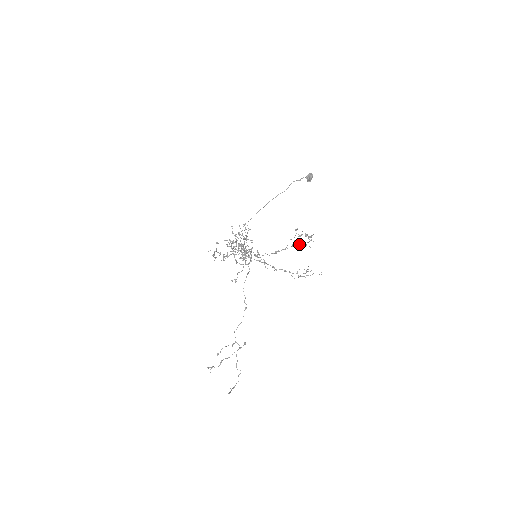
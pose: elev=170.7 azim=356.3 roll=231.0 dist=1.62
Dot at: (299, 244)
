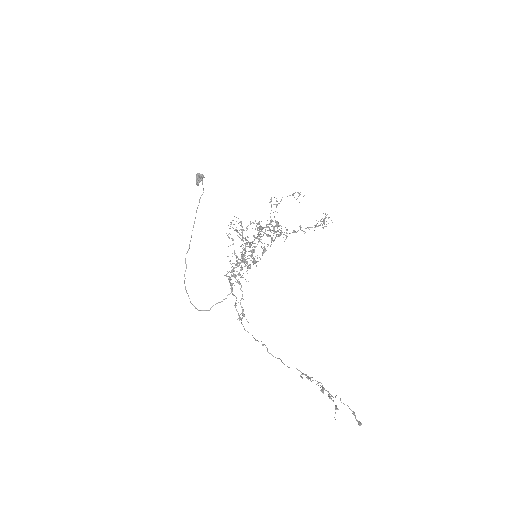
Dot at: occluded
